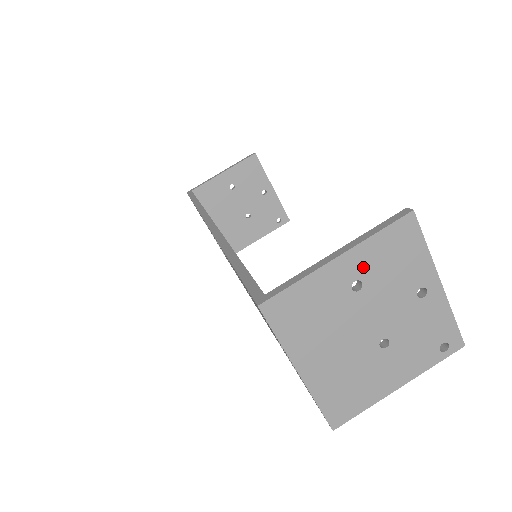
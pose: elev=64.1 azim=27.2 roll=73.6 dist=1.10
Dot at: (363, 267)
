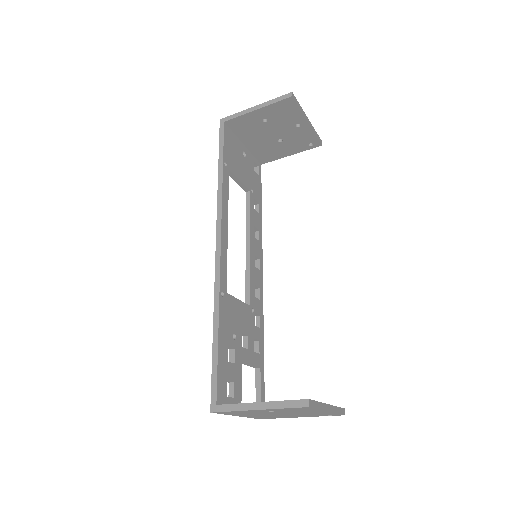
Dot at: (275, 410)
